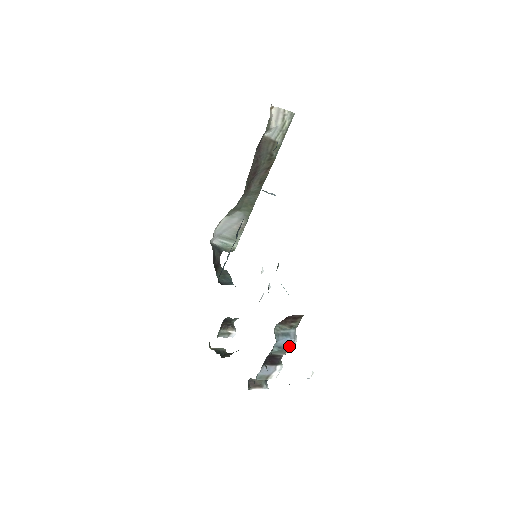
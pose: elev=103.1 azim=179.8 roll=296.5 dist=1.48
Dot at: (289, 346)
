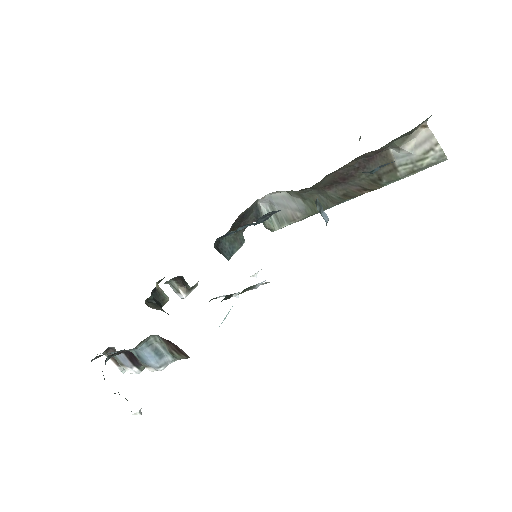
Dot at: (150, 366)
